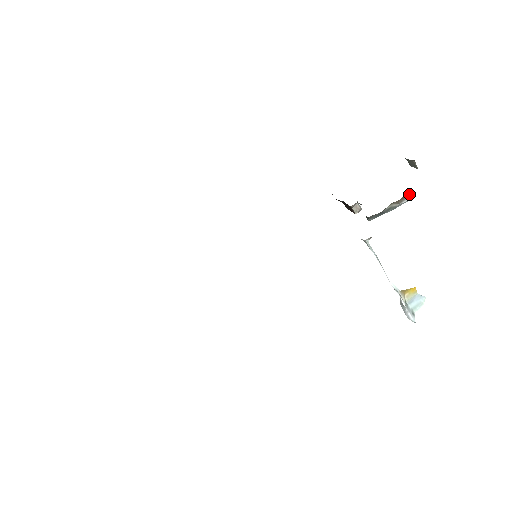
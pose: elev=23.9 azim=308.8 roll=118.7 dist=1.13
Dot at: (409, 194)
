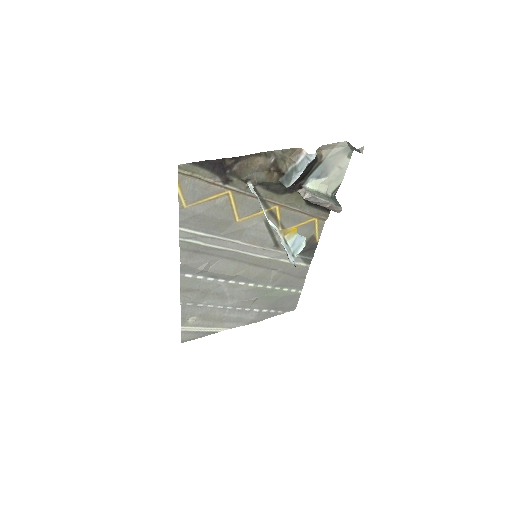
Dot at: (301, 152)
